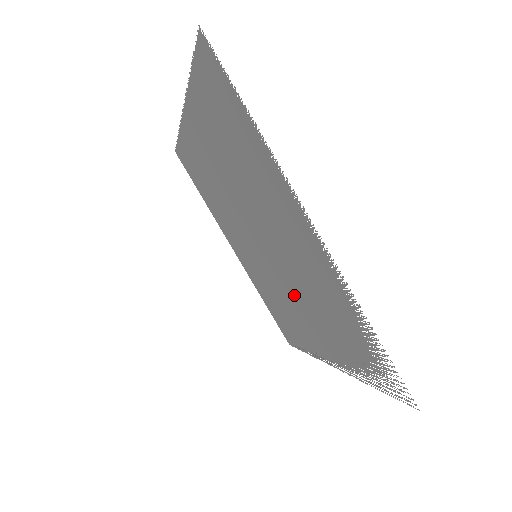
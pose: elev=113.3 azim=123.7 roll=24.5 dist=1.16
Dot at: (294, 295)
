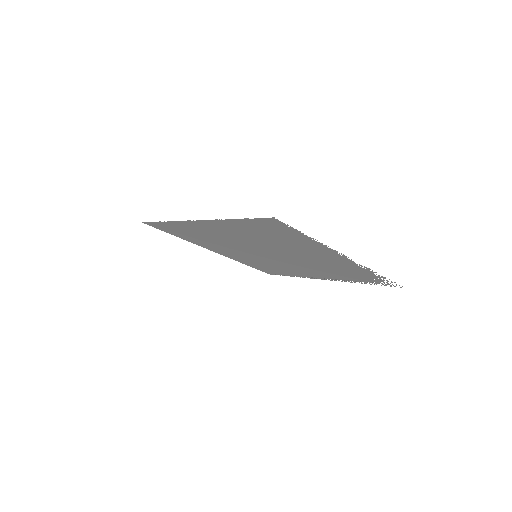
Dot at: (301, 266)
